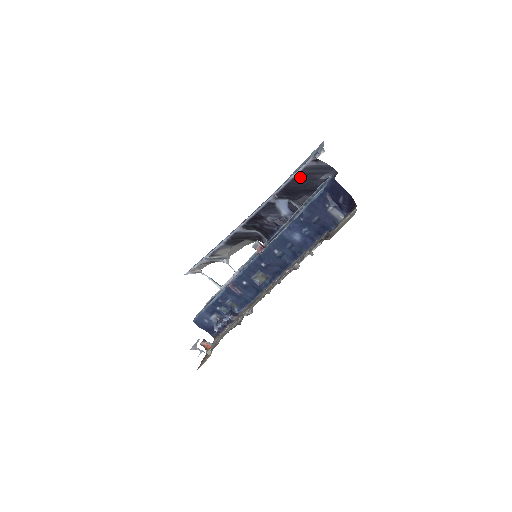
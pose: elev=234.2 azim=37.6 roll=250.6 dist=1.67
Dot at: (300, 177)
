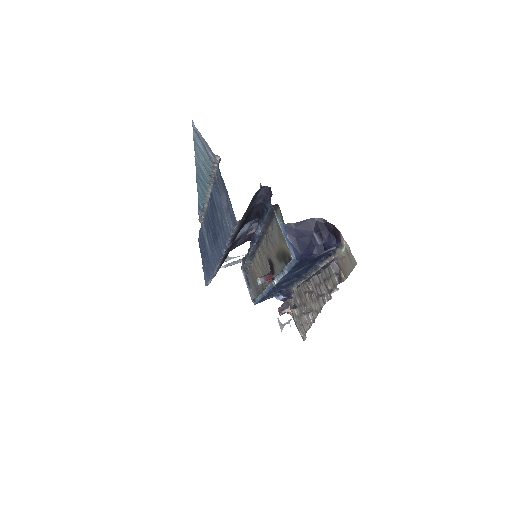
Dot at: (239, 226)
